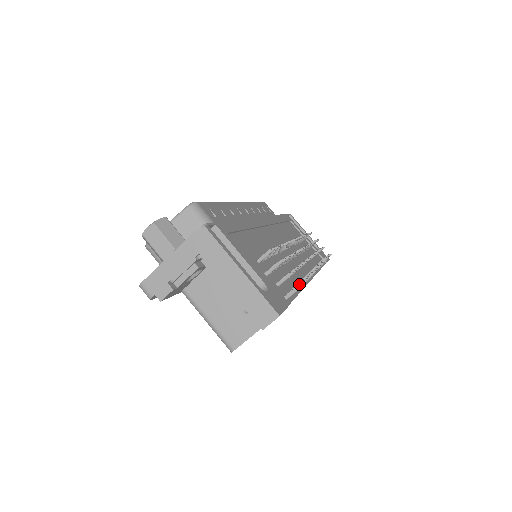
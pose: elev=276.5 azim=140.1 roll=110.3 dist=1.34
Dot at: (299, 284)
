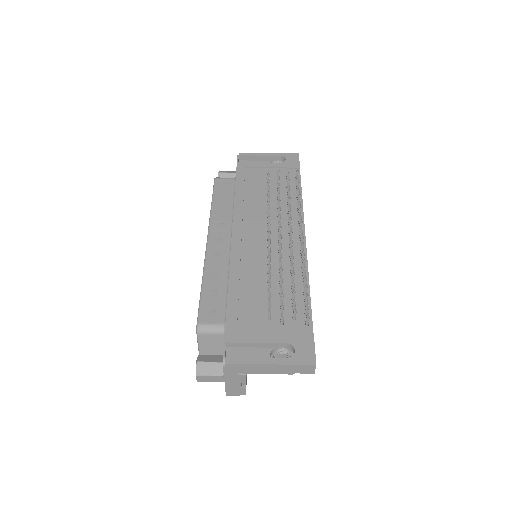
Dot at: (306, 308)
